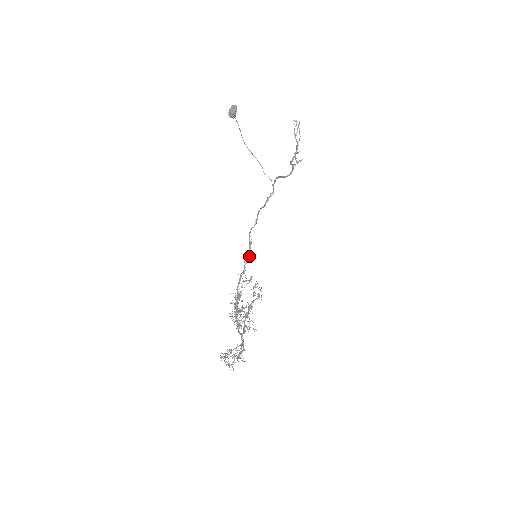
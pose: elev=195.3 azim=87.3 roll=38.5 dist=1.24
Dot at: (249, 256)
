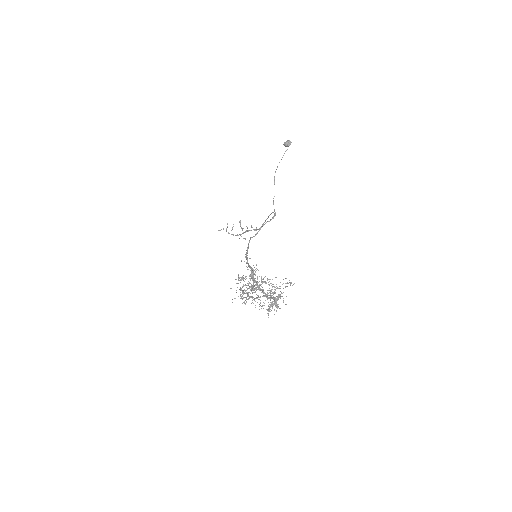
Dot at: (247, 257)
